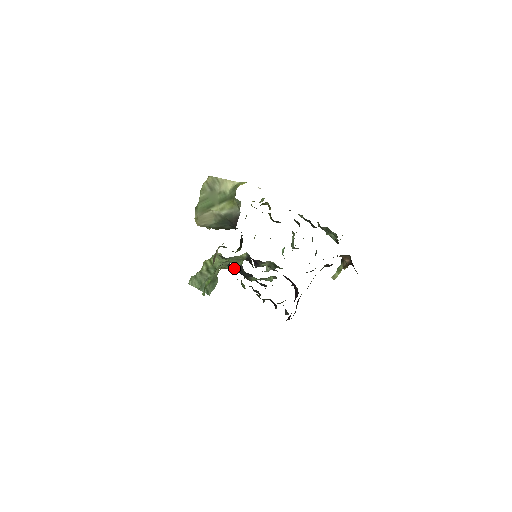
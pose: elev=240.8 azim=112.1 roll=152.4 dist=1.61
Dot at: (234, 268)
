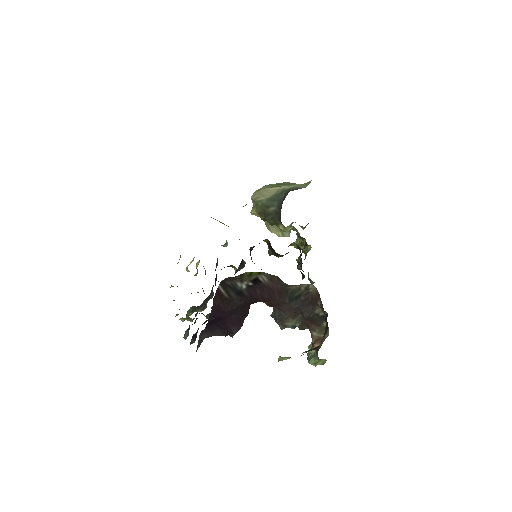
Dot at: occluded
